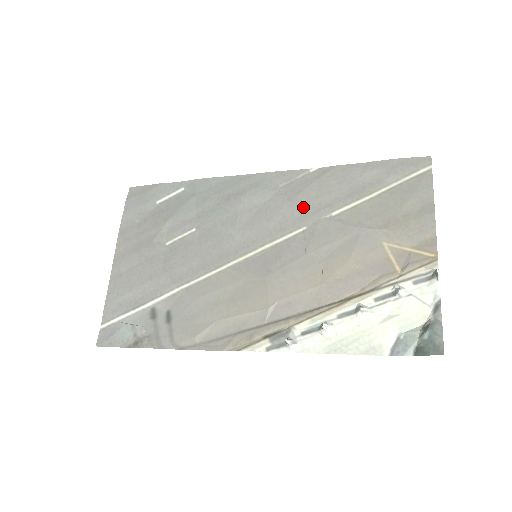
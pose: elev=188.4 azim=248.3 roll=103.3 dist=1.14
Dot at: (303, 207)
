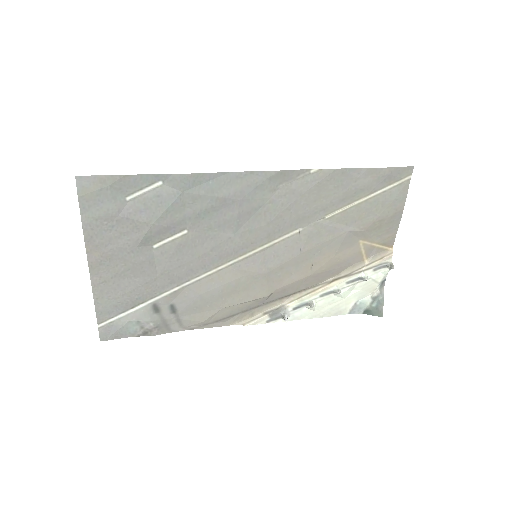
Dot at: (301, 211)
